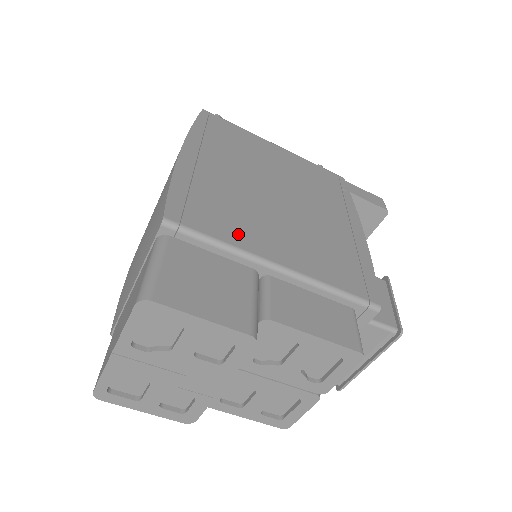
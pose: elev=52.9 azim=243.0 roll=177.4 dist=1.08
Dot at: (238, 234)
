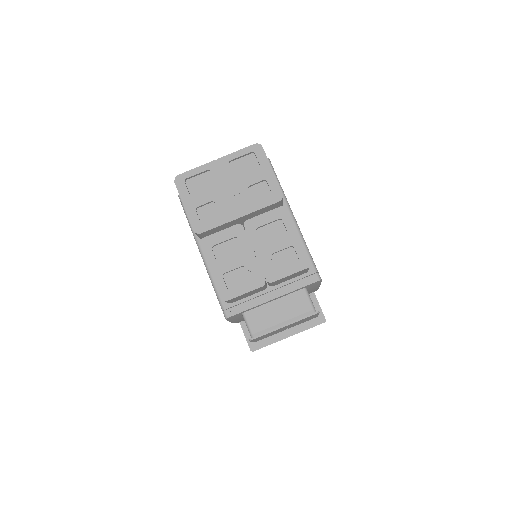
Dot at: occluded
